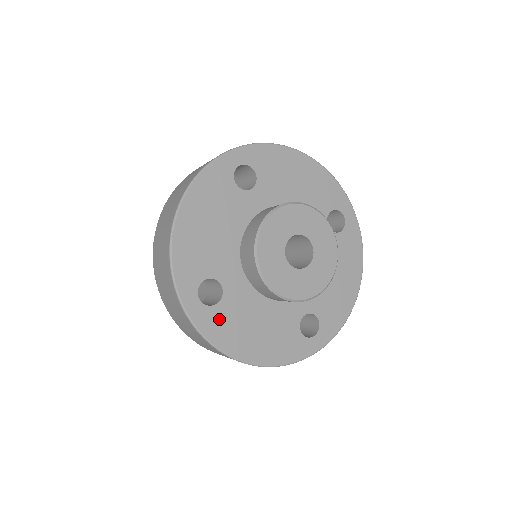
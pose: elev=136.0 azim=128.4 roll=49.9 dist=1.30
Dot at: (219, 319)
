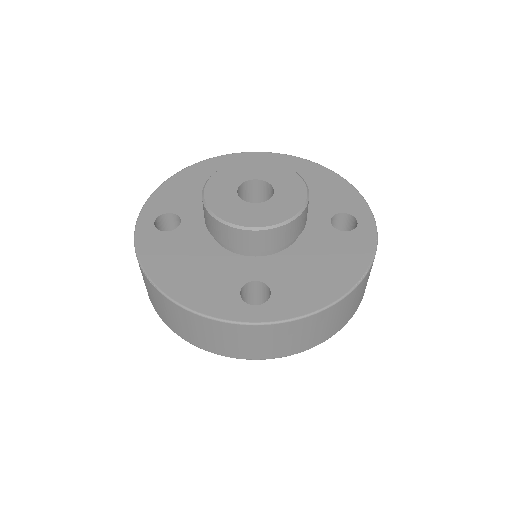
Dot at: (160, 243)
